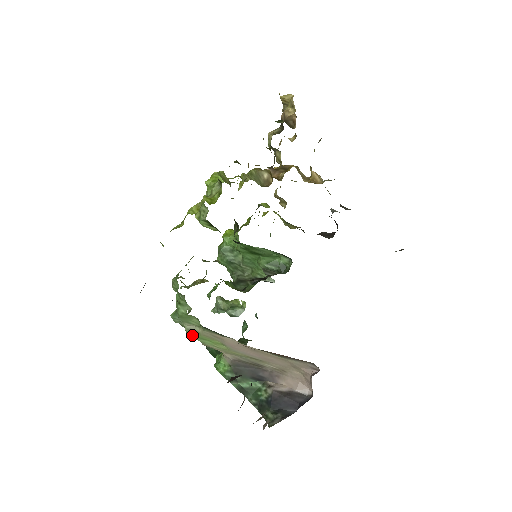
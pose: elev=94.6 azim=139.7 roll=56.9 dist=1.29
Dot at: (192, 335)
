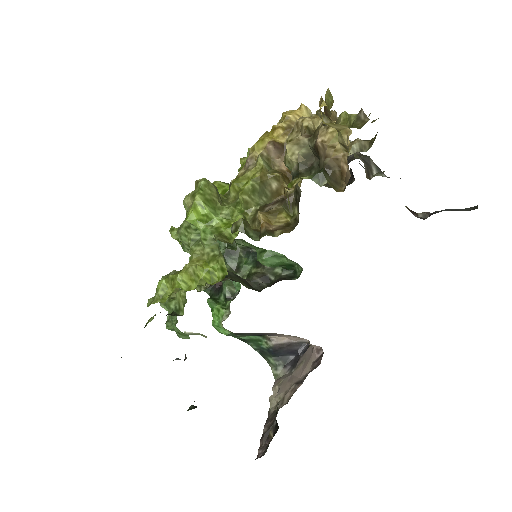
Dot at: (193, 334)
